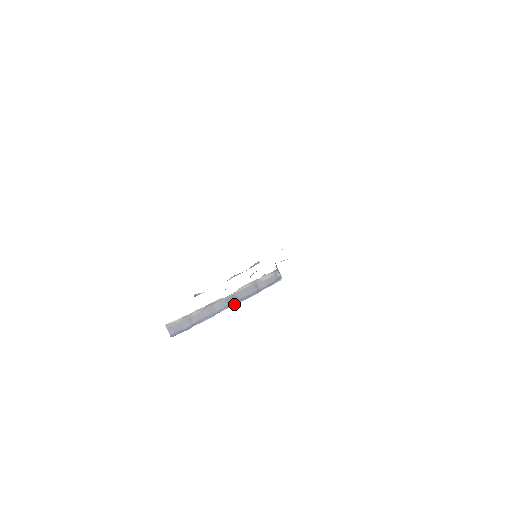
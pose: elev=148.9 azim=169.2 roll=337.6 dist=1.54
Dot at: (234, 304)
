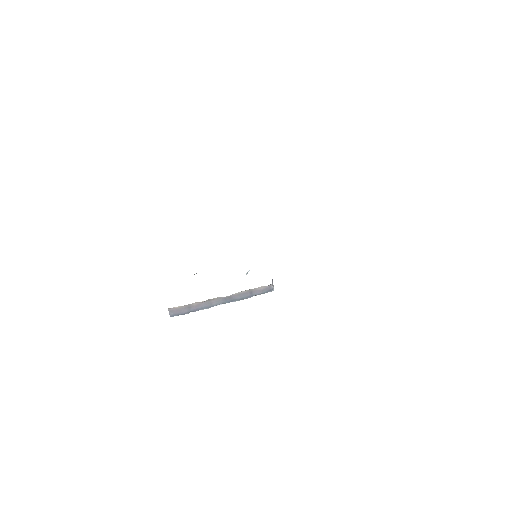
Dot at: (229, 302)
